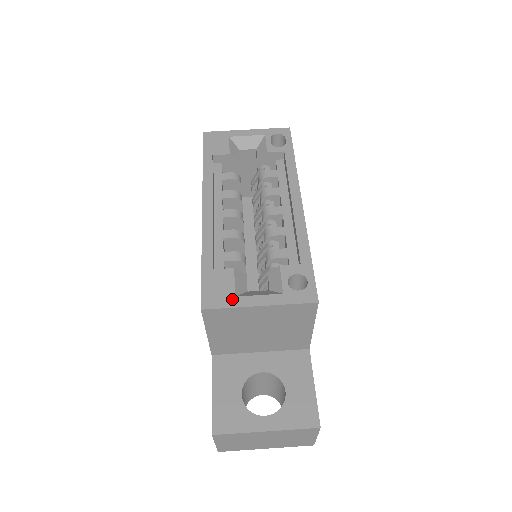
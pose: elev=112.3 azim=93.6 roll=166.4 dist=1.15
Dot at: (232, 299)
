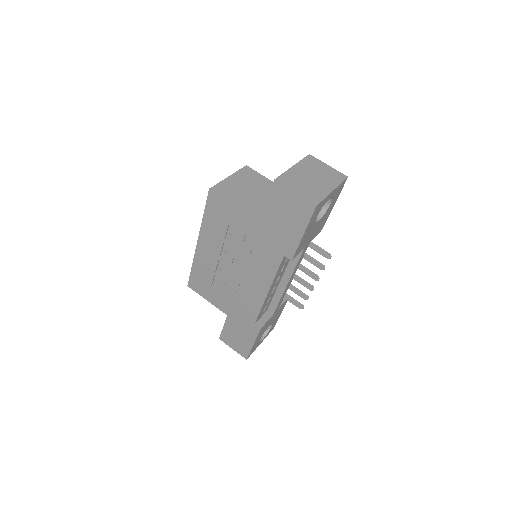
Dot at: occluded
